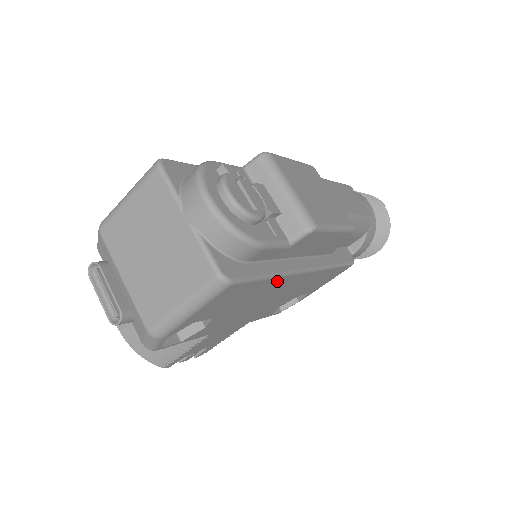
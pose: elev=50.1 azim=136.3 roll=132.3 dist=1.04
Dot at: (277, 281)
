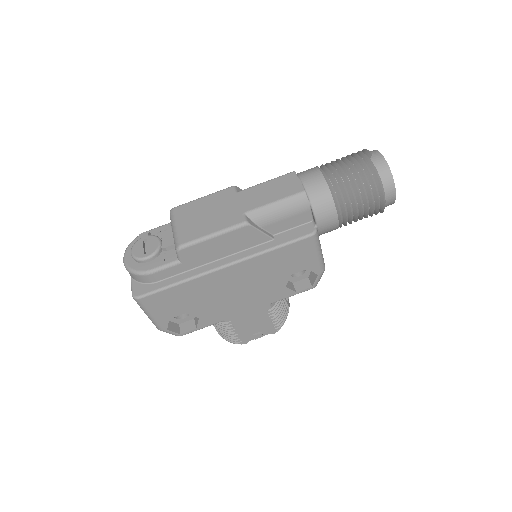
Dot at: (196, 283)
